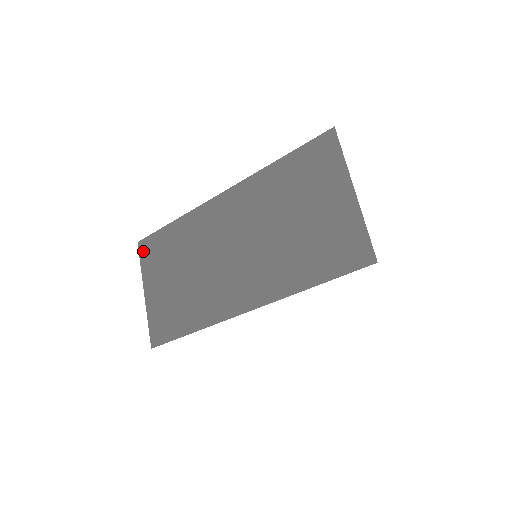
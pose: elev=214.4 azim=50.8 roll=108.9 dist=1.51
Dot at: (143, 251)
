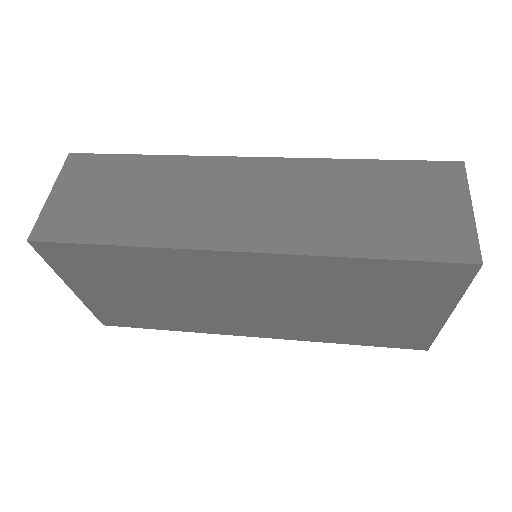
Dot at: (49, 255)
